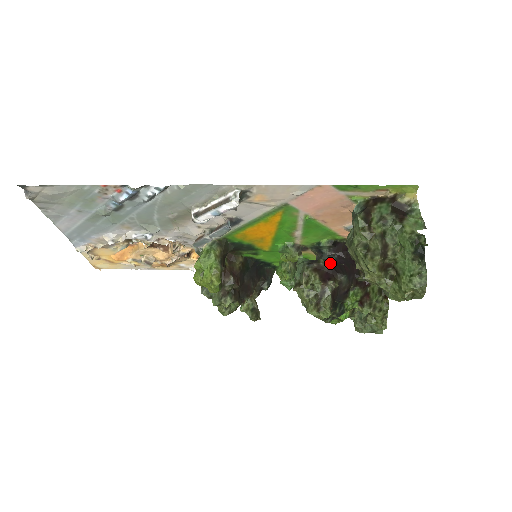
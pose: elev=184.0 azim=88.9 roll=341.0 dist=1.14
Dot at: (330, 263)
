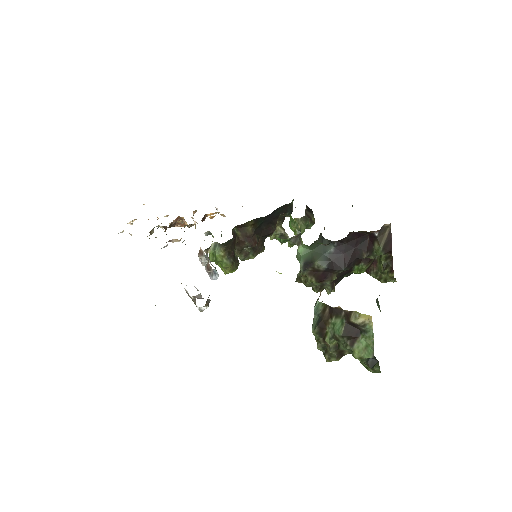
Dot at: (326, 263)
